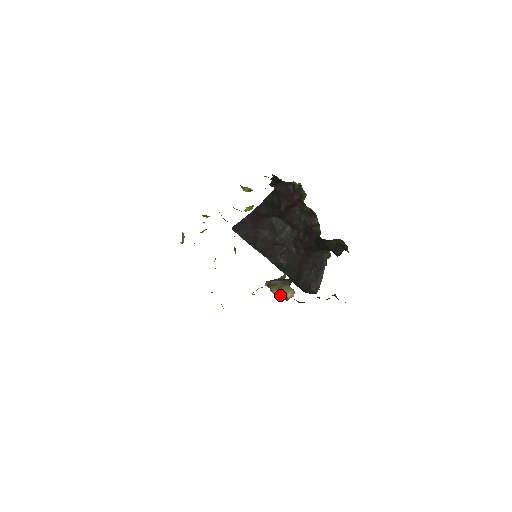
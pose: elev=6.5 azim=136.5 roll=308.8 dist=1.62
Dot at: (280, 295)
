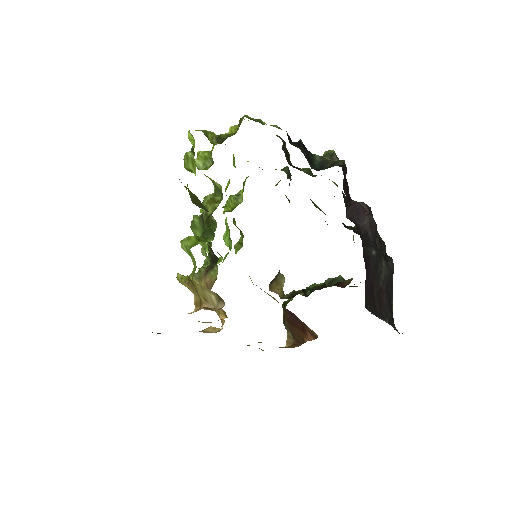
Dot at: (281, 293)
